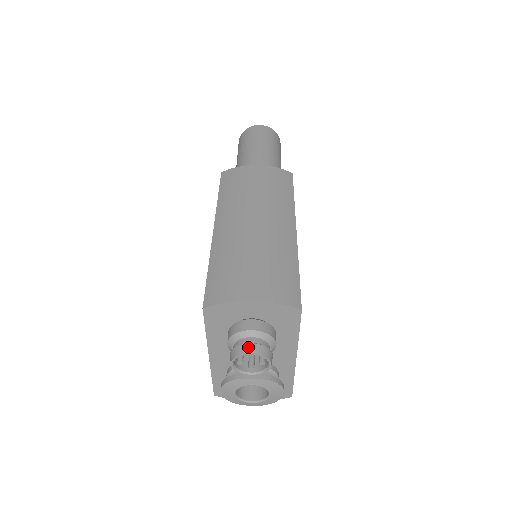
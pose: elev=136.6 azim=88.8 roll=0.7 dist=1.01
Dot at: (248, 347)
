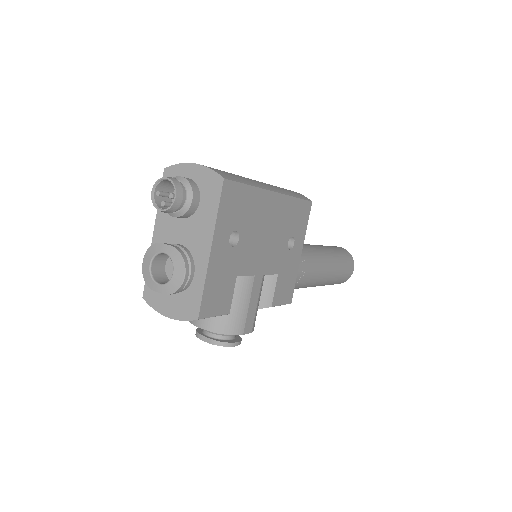
Dot at: (168, 177)
